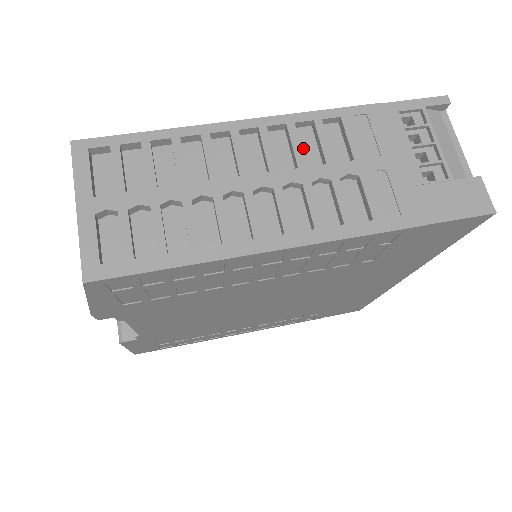
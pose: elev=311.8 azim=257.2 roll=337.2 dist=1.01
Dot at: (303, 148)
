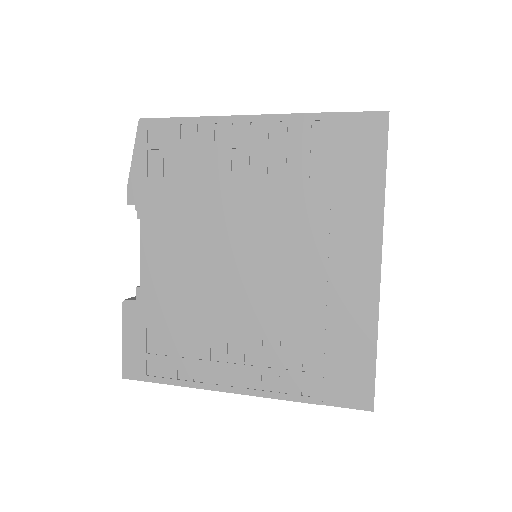
Dot at: occluded
